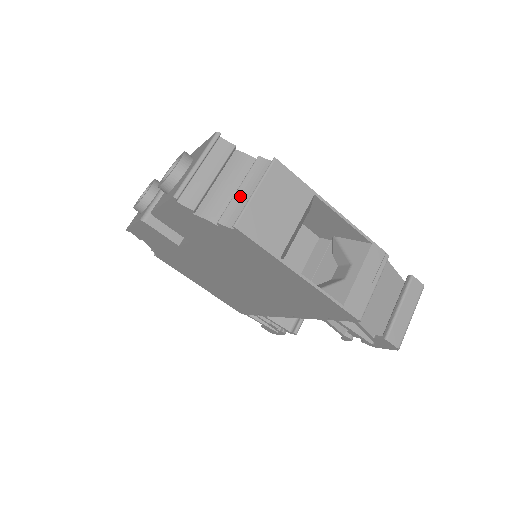
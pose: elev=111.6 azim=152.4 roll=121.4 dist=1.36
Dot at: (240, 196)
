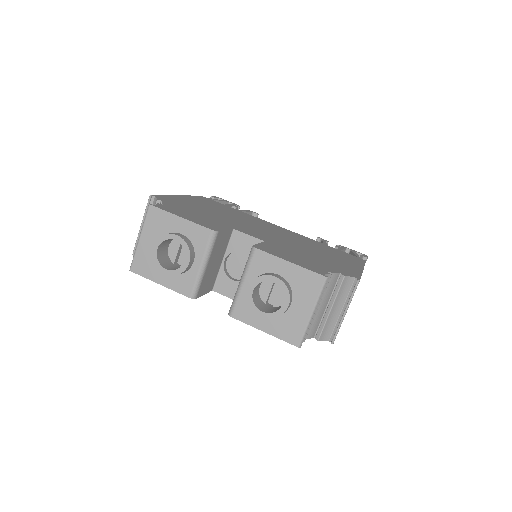
Dot at: (332, 315)
